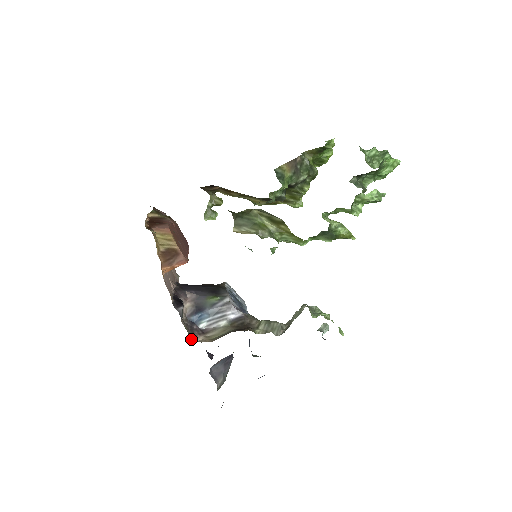
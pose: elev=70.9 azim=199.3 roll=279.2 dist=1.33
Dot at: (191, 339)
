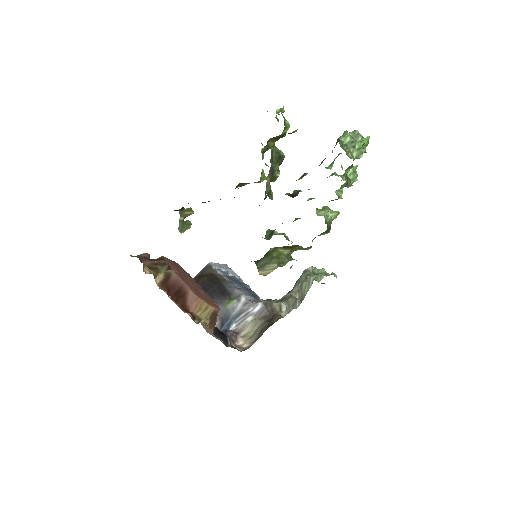
Dot at: (238, 350)
